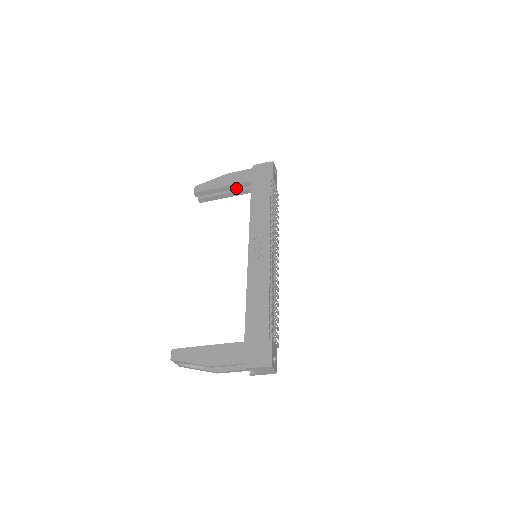
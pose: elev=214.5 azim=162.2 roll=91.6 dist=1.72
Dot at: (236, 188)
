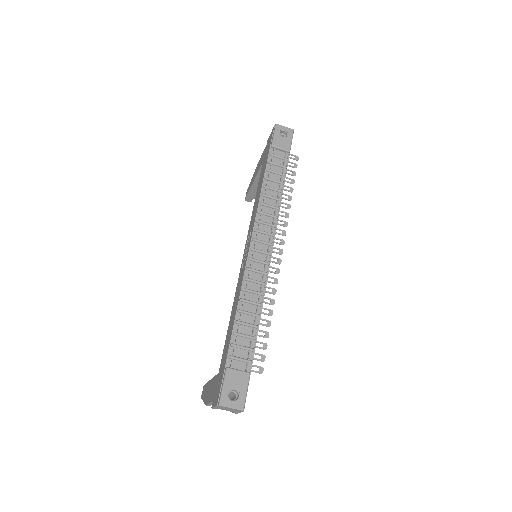
Dot at: occluded
